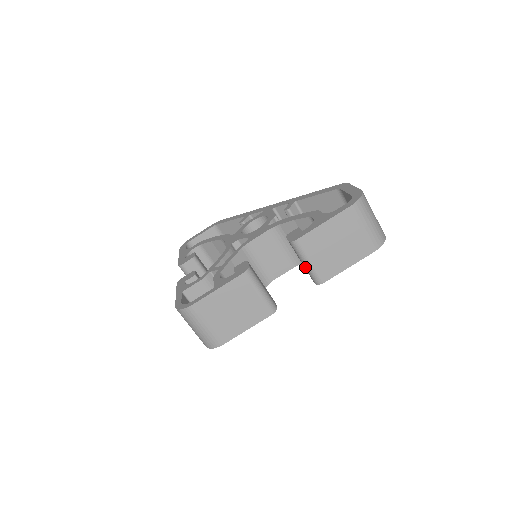
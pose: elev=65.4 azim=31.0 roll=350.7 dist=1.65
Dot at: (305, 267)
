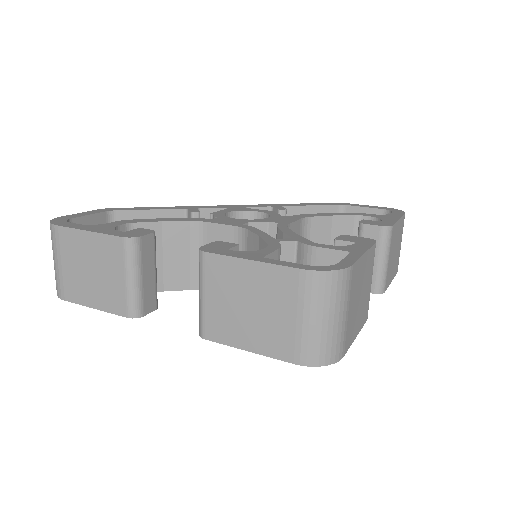
Dot at: (379, 266)
